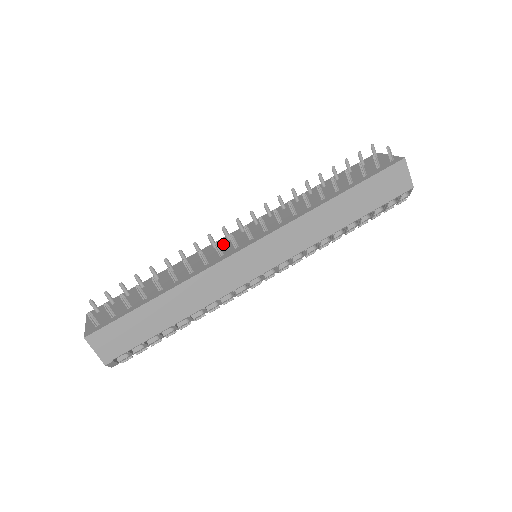
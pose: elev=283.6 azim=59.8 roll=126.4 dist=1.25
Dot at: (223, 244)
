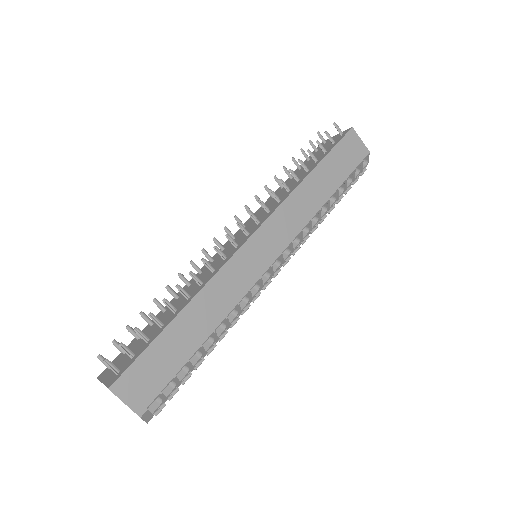
Dot at: occluded
